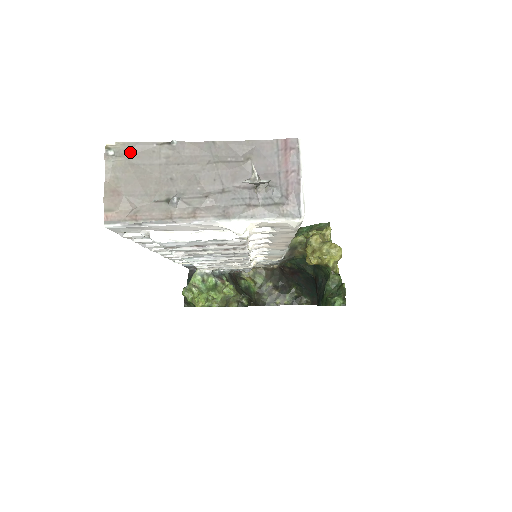
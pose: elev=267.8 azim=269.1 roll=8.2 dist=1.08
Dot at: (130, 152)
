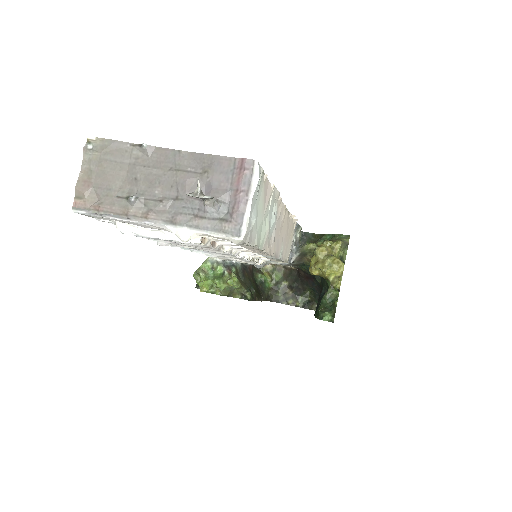
Dot at: (106, 148)
